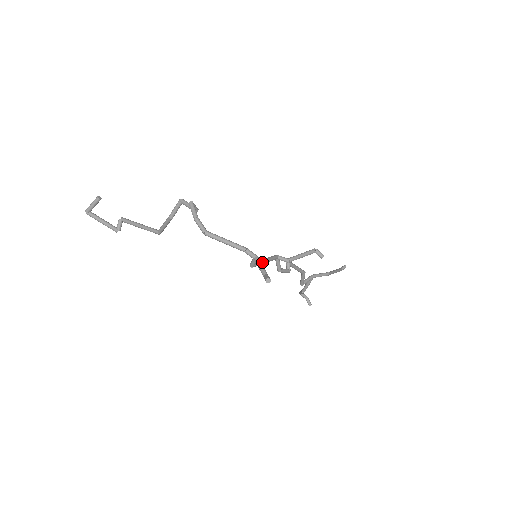
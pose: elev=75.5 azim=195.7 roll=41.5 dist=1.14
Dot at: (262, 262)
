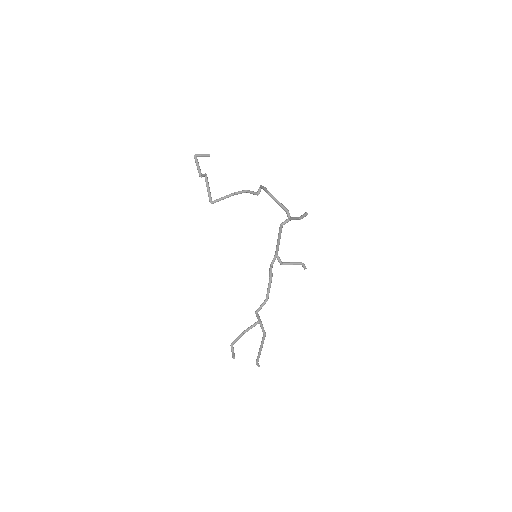
Dot at: occluded
